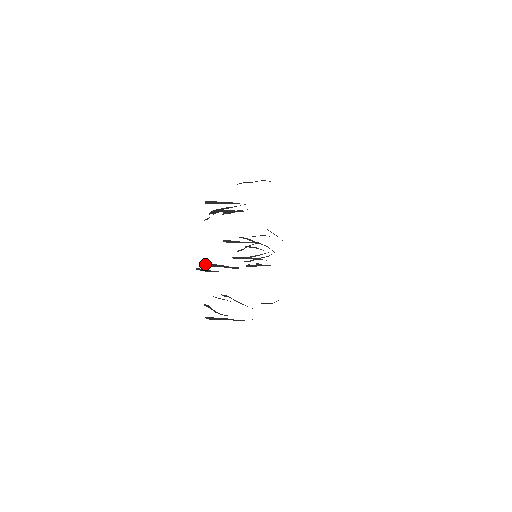
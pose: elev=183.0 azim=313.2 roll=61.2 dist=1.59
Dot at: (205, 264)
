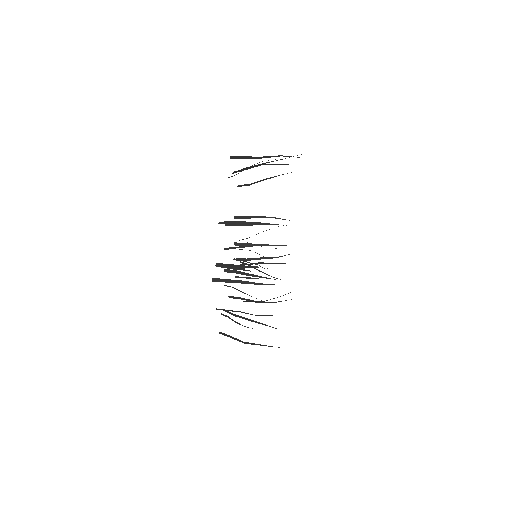
Dot at: (226, 223)
